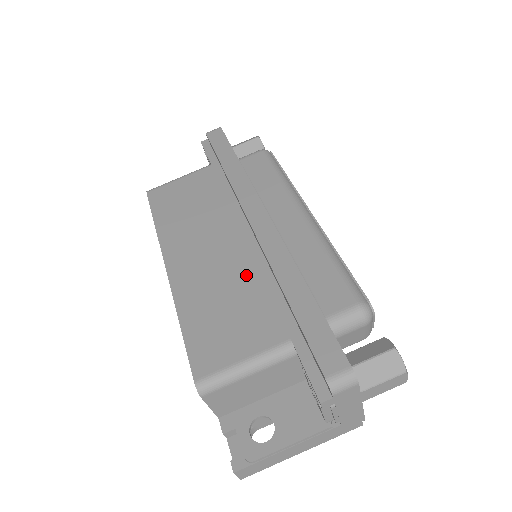
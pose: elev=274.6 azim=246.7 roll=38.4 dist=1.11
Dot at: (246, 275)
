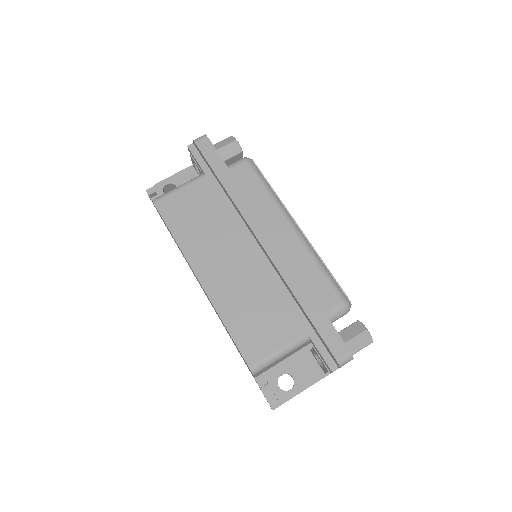
Dot at: (264, 285)
